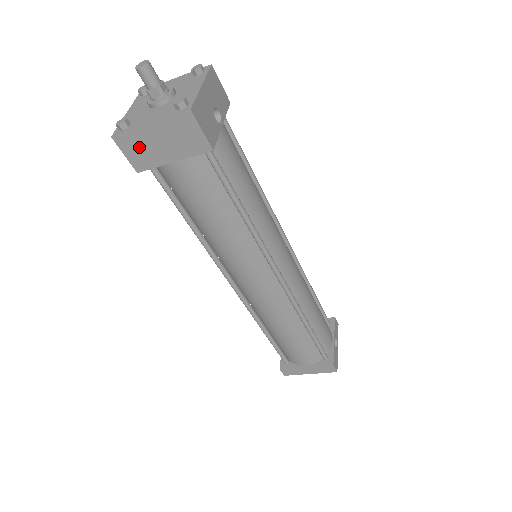
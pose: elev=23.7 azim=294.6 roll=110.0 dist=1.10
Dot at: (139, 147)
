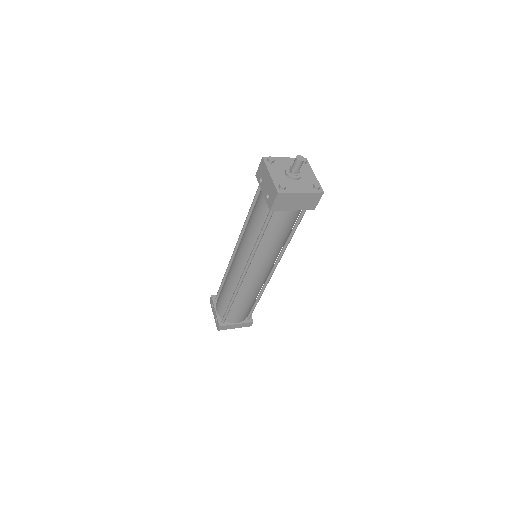
Dot at: (285, 200)
